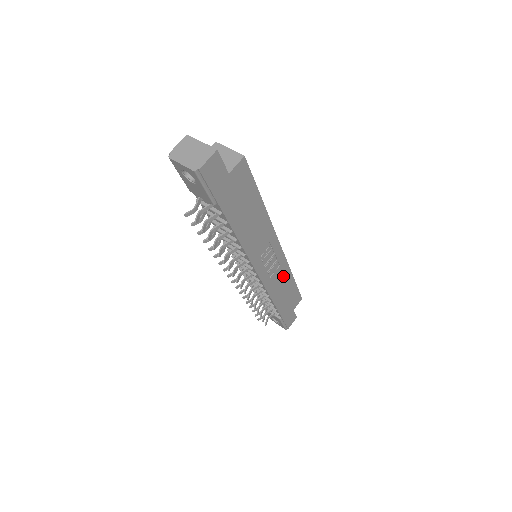
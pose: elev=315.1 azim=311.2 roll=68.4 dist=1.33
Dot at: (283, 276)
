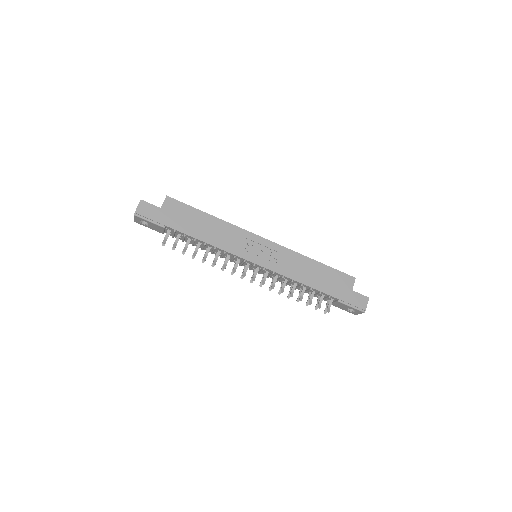
Dot at: (295, 261)
